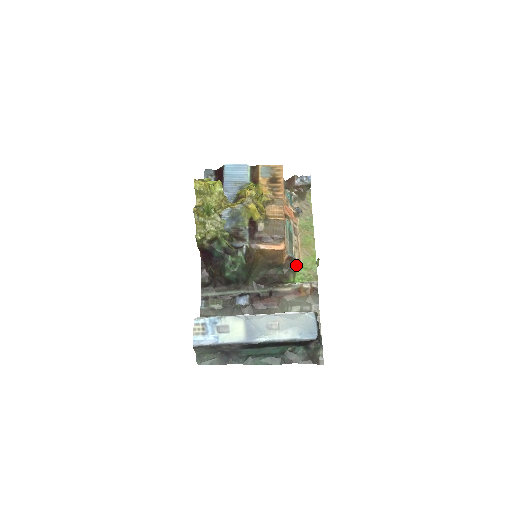
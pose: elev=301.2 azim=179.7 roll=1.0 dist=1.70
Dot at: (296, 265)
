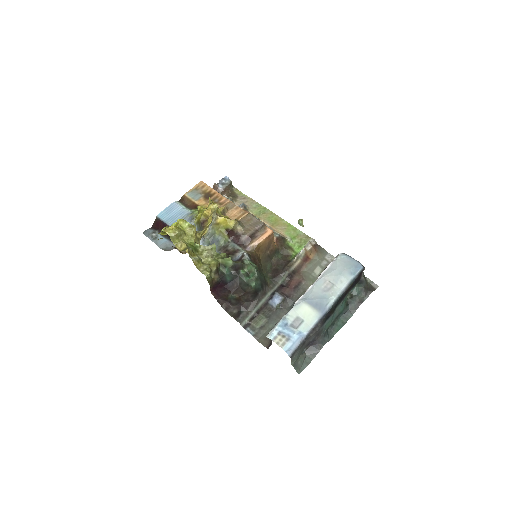
Dot at: (286, 241)
